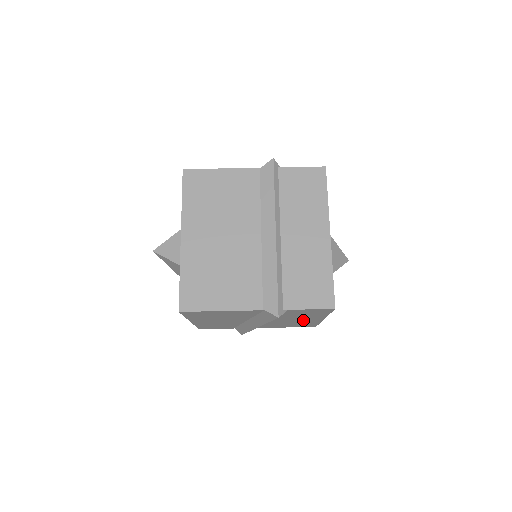
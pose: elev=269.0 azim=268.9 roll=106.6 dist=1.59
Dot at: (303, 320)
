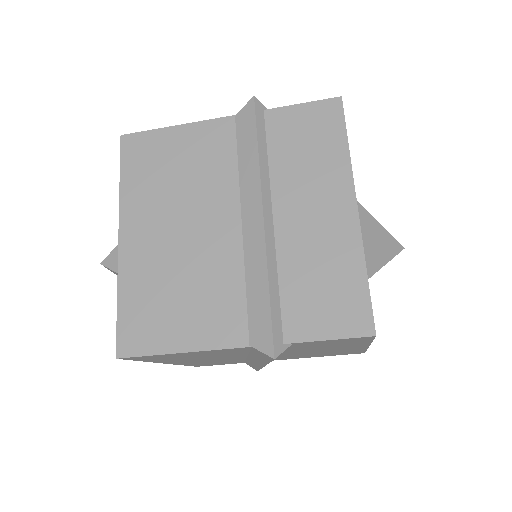
Dot at: (336, 349)
